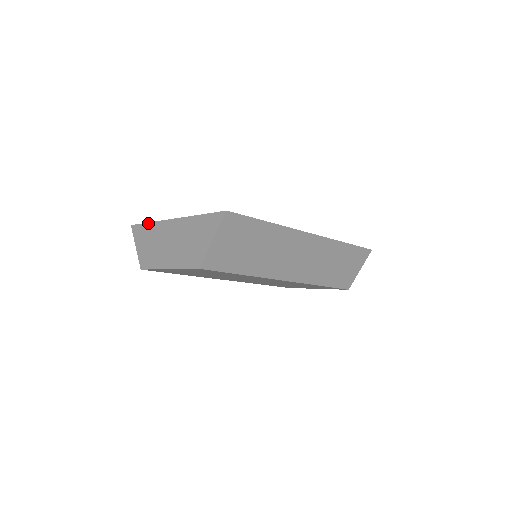
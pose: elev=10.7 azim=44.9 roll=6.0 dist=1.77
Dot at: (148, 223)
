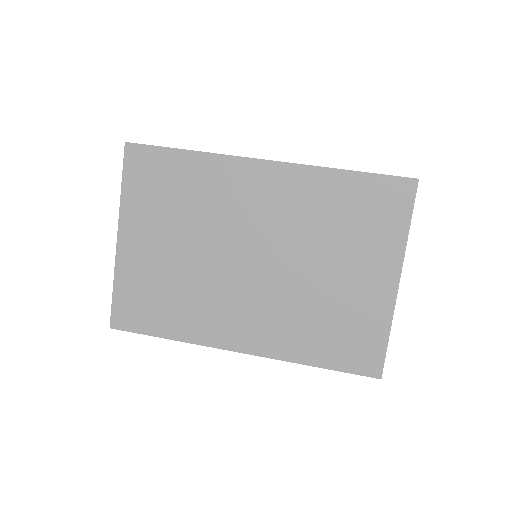
Dot at: (121, 186)
